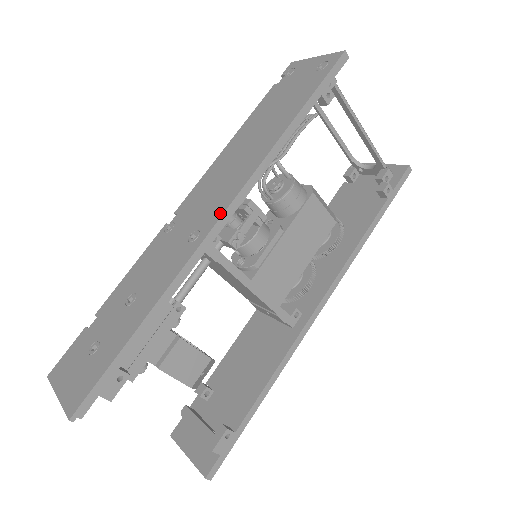
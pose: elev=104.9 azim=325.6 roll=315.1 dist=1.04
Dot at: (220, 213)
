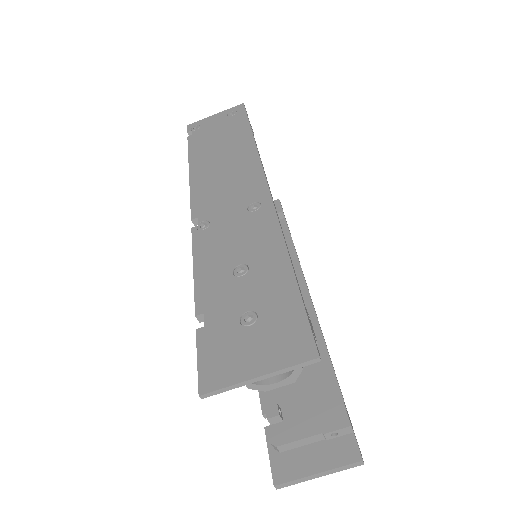
Dot at: (263, 185)
